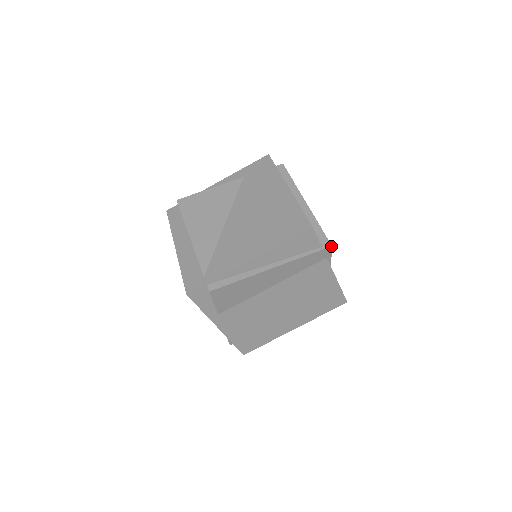
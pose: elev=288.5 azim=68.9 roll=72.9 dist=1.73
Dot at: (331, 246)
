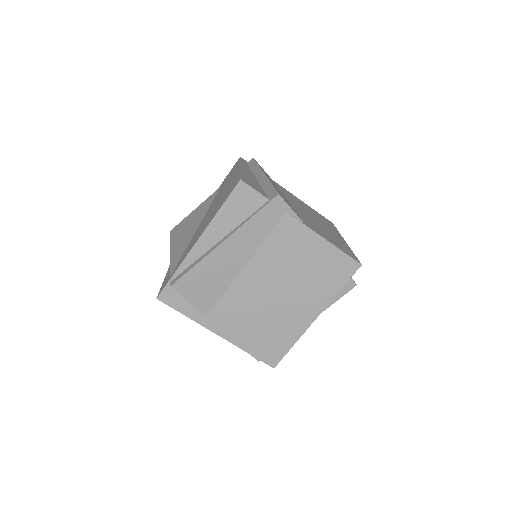
Dot at: (278, 194)
